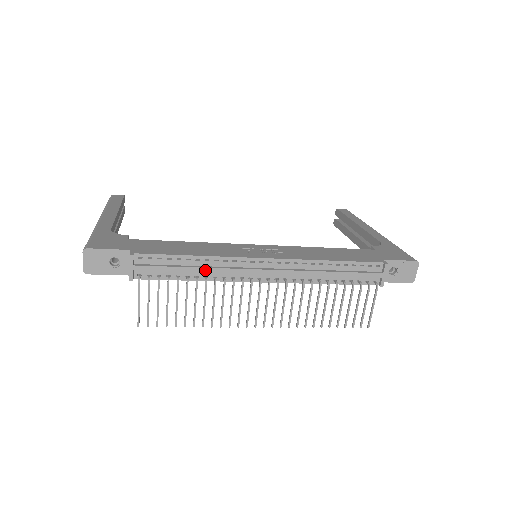
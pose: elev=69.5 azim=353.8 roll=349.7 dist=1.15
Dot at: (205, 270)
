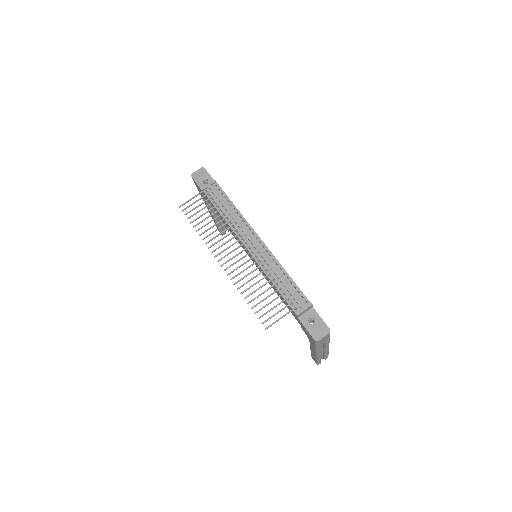
Dot at: (232, 214)
